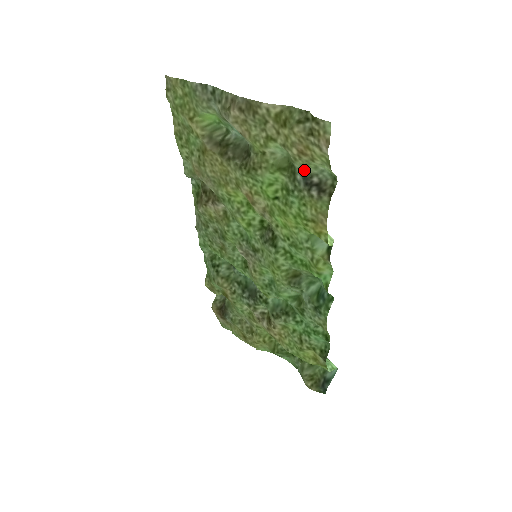
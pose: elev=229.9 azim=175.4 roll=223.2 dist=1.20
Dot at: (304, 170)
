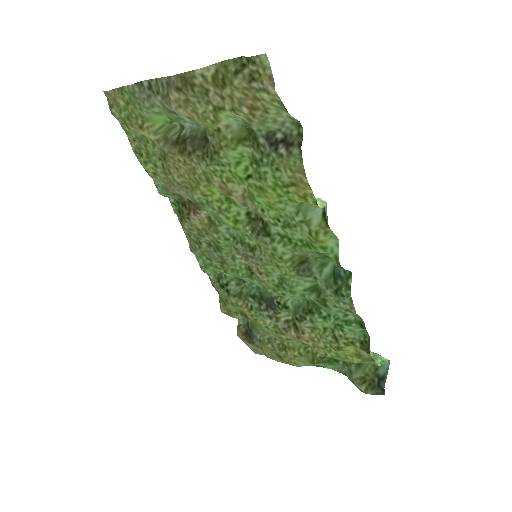
Dot at: (264, 130)
